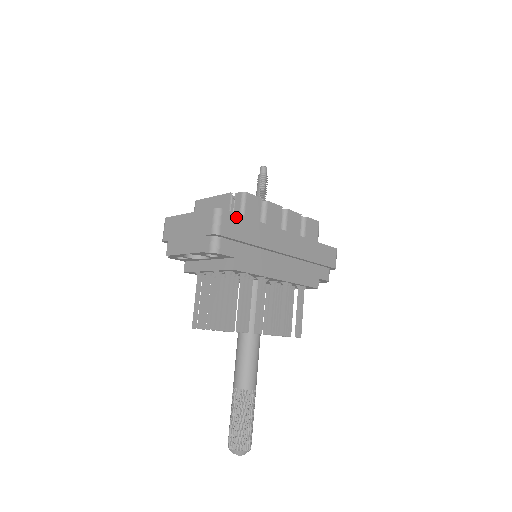
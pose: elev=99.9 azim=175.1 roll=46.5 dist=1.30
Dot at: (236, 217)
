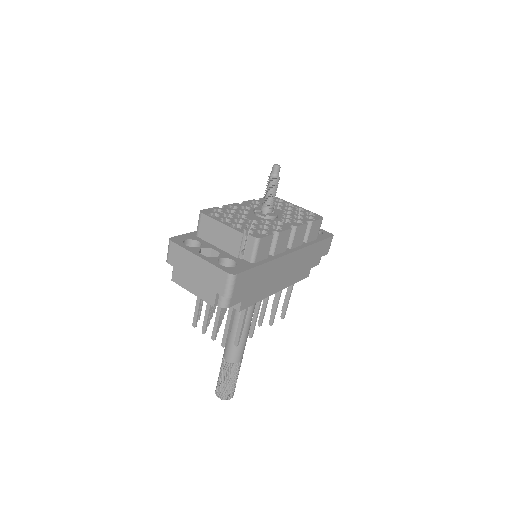
Dot at: (248, 272)
